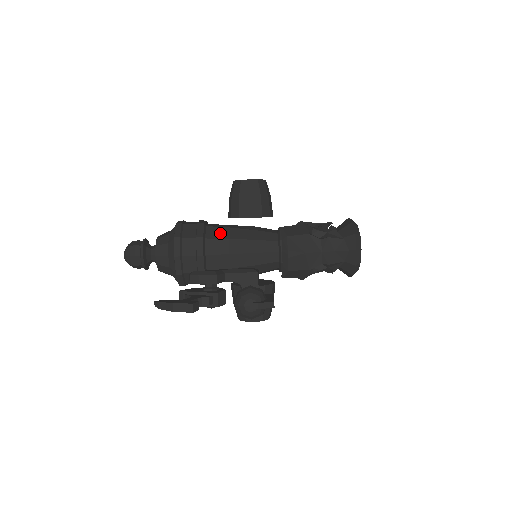
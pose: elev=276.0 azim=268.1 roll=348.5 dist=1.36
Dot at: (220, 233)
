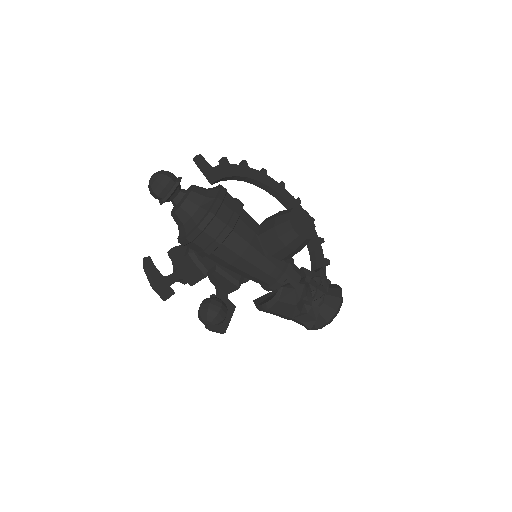
Dot at: (238, 246)
